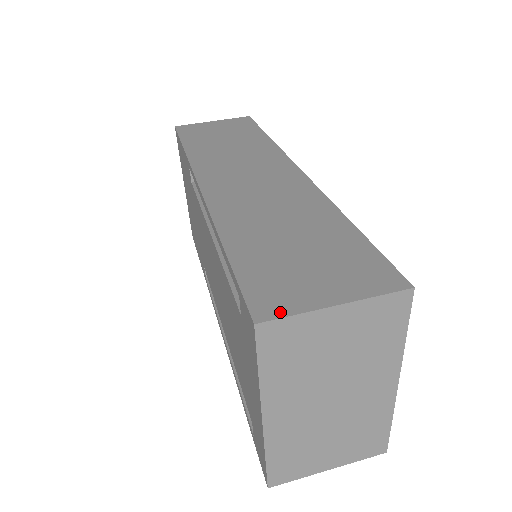
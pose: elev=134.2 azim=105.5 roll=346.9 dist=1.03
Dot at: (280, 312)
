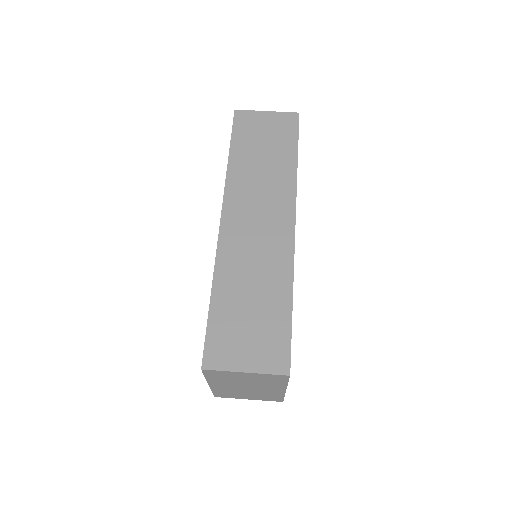
Dot at: (216, 366)
